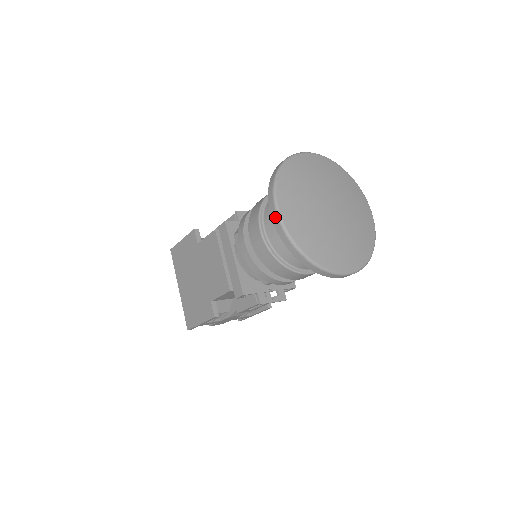
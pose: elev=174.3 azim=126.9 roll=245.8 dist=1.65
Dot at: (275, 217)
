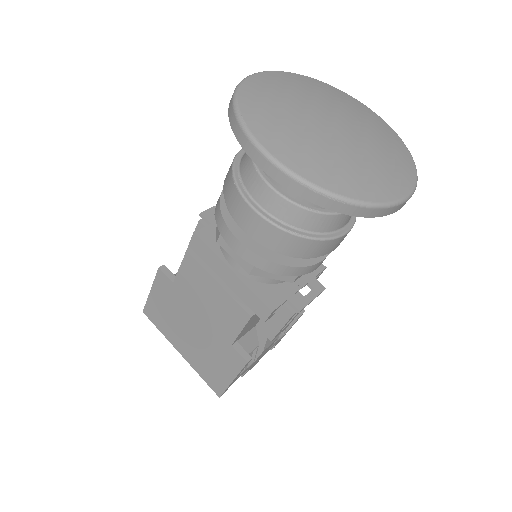
Dot at: (271, 168)
